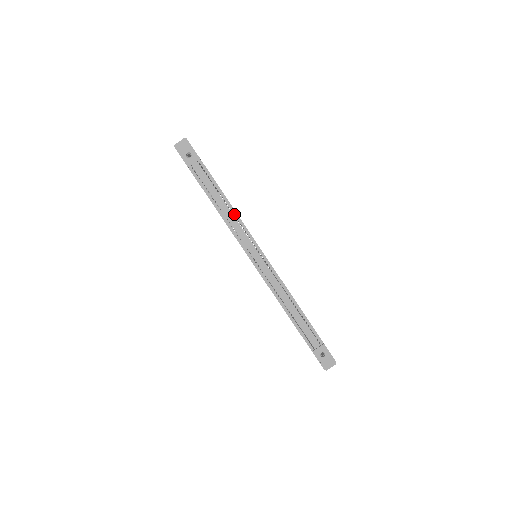
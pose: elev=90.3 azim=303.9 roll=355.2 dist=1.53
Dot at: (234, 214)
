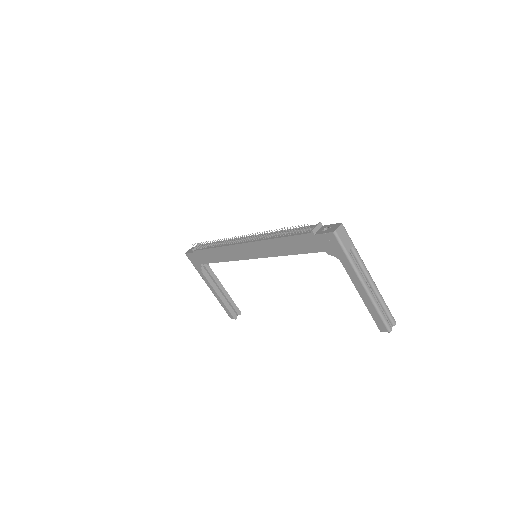
Dot at: occluded
